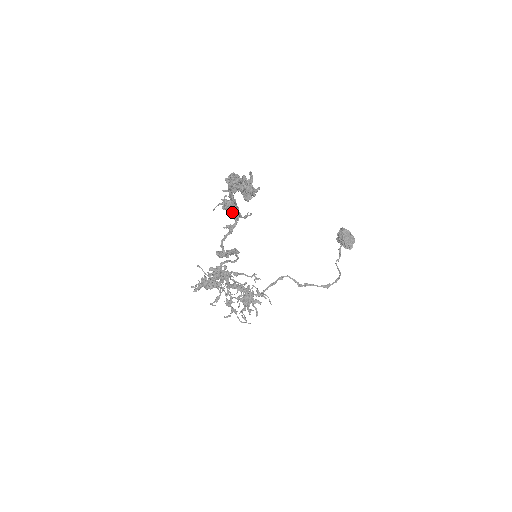
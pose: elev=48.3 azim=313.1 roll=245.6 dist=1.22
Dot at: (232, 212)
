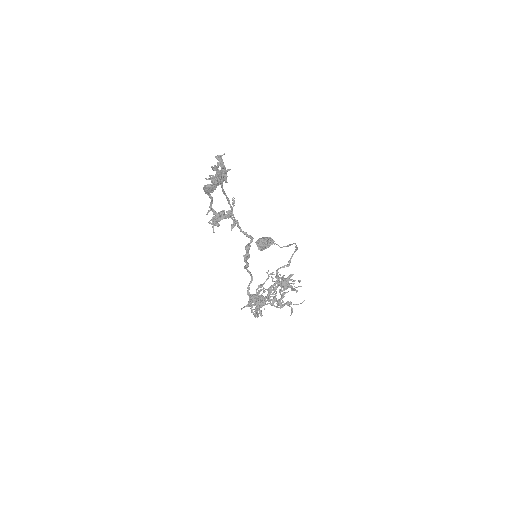
Dot at: (224, 215)
